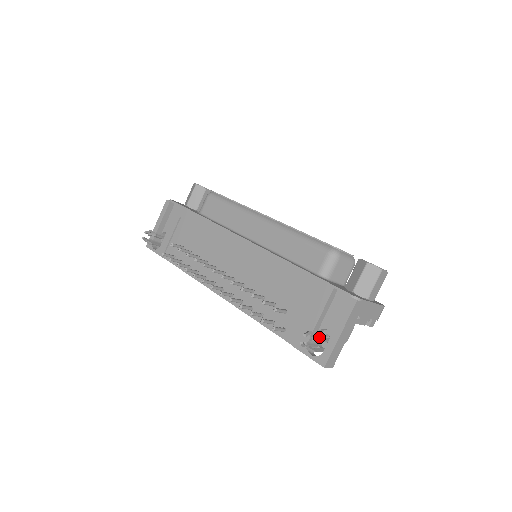
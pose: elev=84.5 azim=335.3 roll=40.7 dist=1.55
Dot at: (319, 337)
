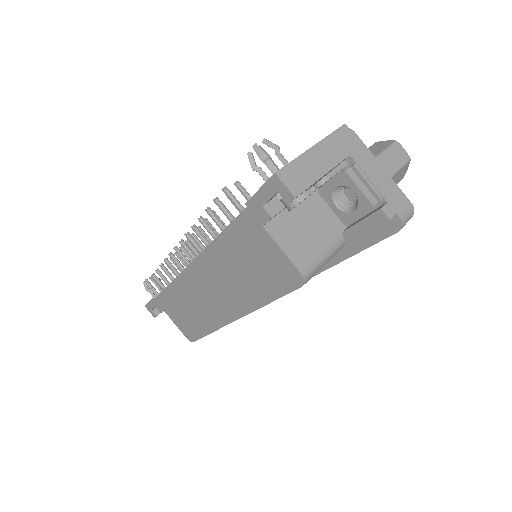
Dot at: (277, 146)
